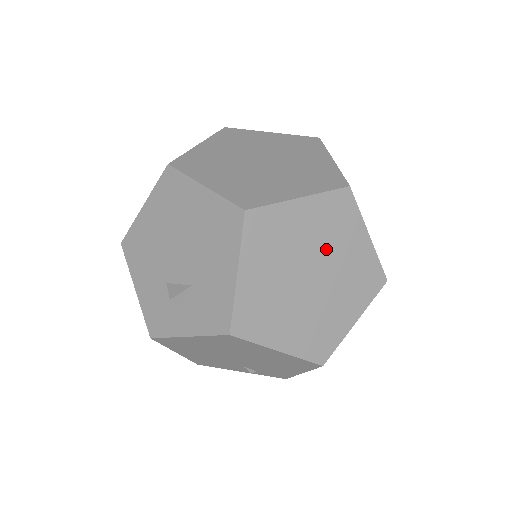
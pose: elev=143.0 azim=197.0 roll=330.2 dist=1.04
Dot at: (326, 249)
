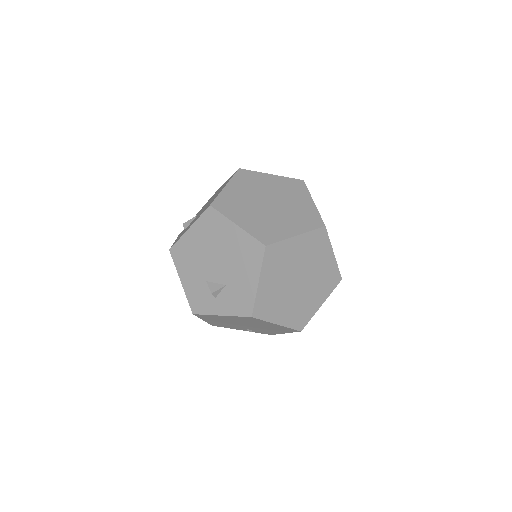
Dot at: (309, 264)
